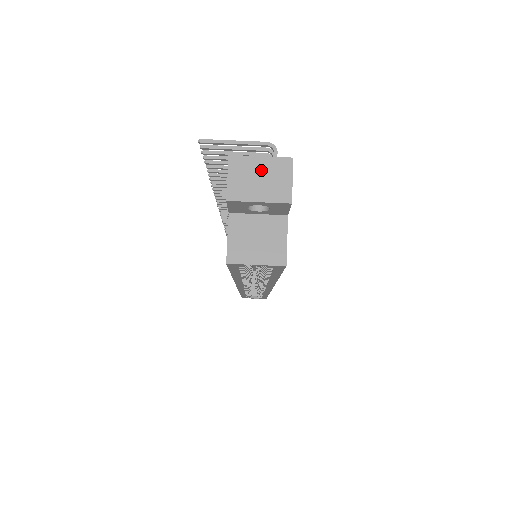
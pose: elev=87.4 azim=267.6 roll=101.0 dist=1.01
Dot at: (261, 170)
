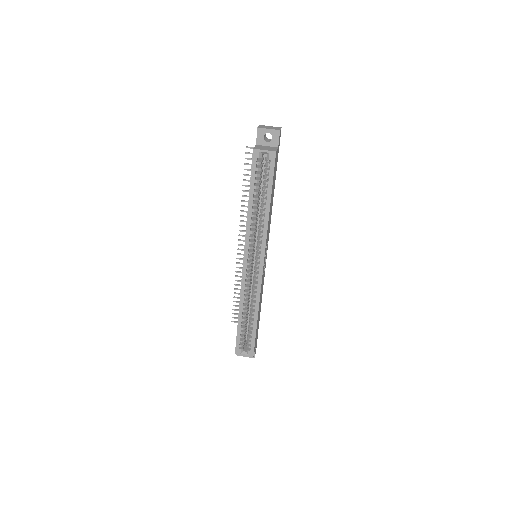
Dot at: (270, 127)
